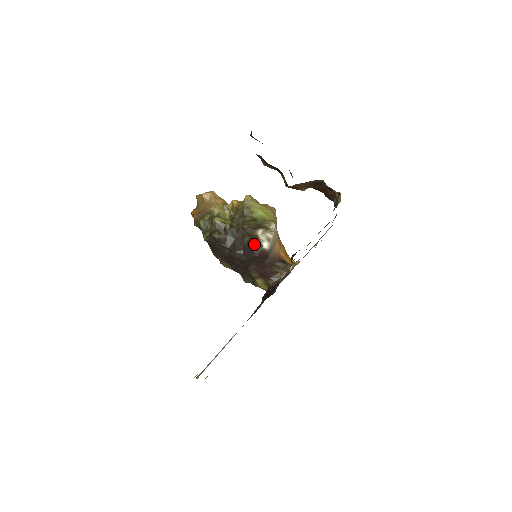
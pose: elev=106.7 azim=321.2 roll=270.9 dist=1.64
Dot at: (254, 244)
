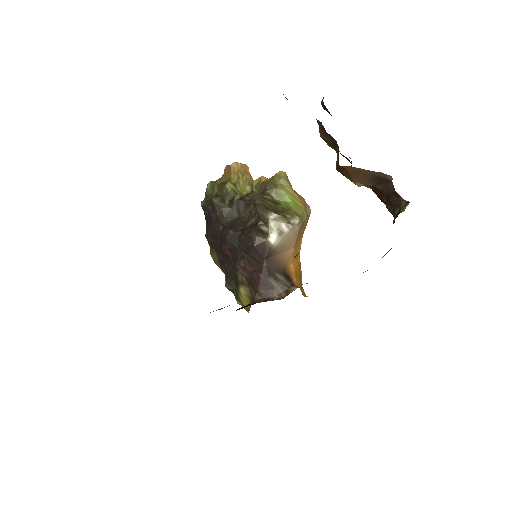
Dot at: (258, 229)
